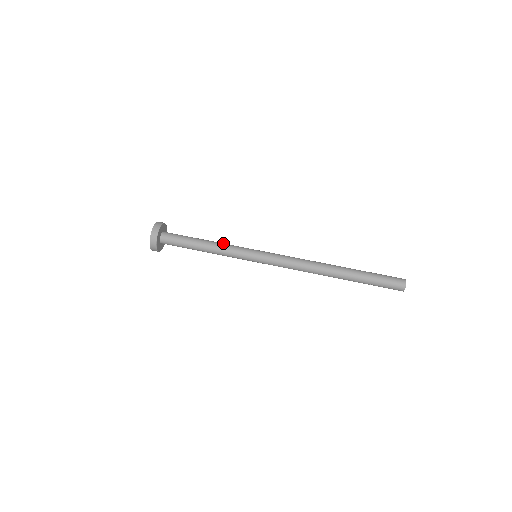
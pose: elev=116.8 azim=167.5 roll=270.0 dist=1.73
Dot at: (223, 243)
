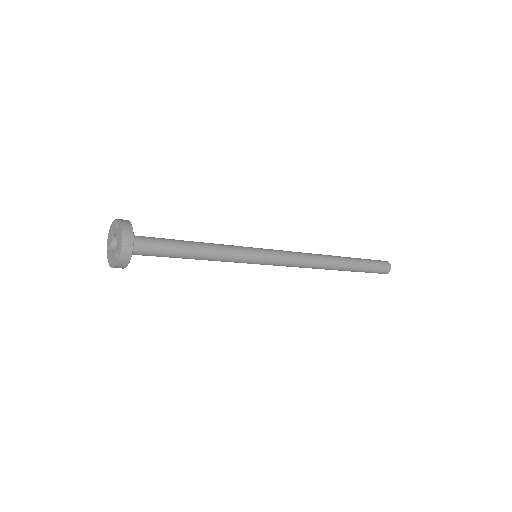
Dot at: (219, 246)
